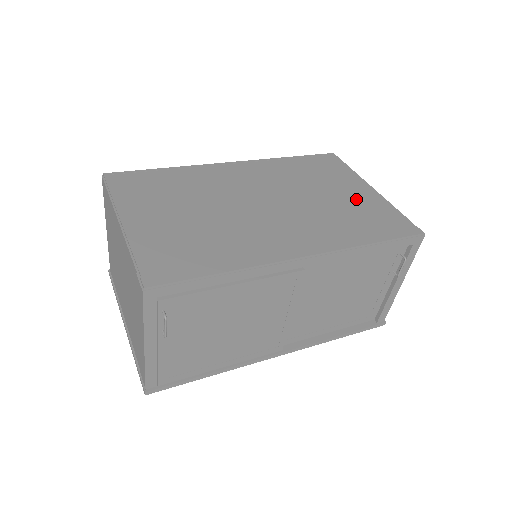
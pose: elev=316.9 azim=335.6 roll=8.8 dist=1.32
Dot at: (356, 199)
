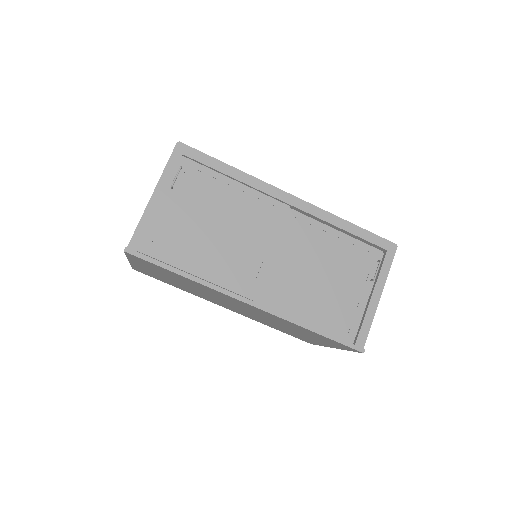
Dot at: occluded
